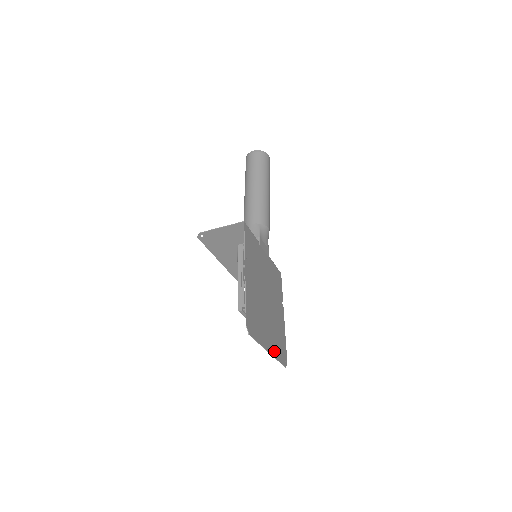
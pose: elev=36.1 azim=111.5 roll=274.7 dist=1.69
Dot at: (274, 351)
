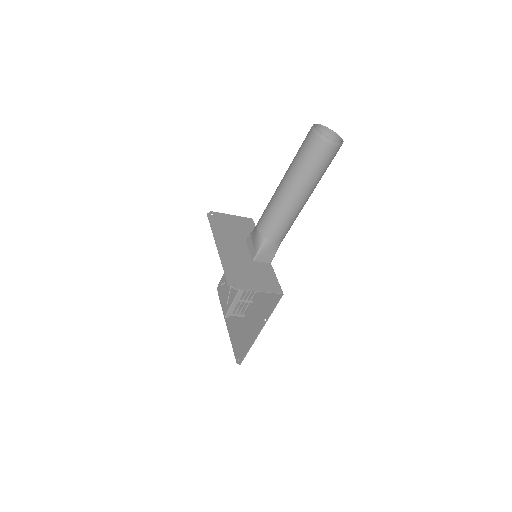
Dot at: occluded
